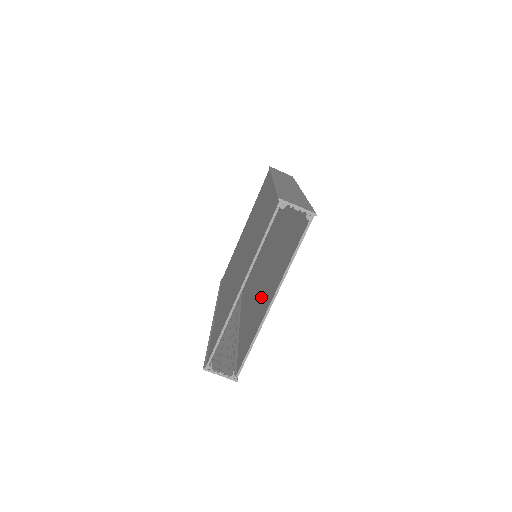
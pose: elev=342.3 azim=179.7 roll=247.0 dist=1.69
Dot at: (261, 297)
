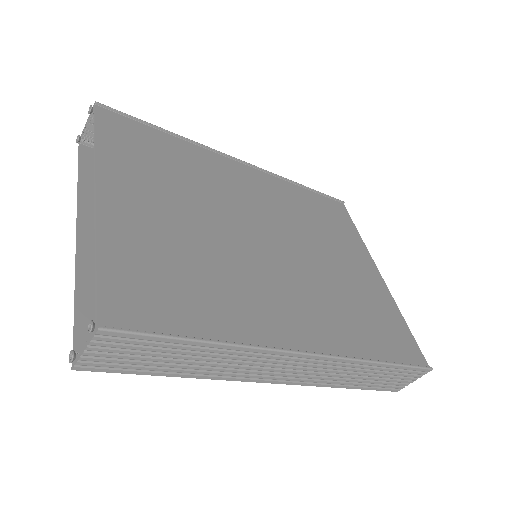
Dot at: (185, 242)
